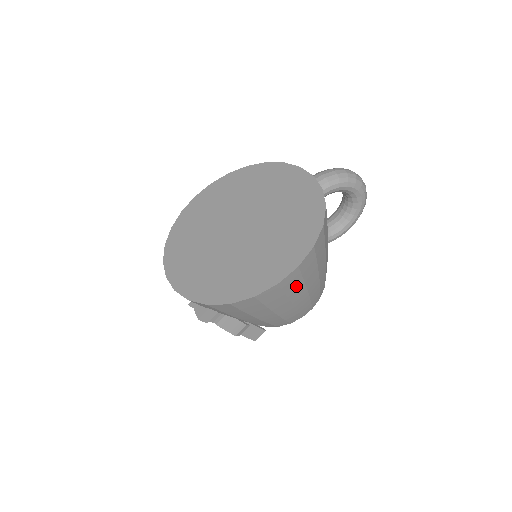
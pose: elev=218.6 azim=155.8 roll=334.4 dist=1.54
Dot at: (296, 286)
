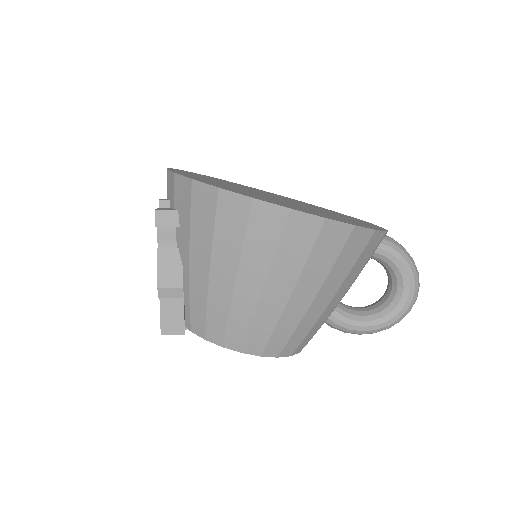
Dot at: (294, 255)
